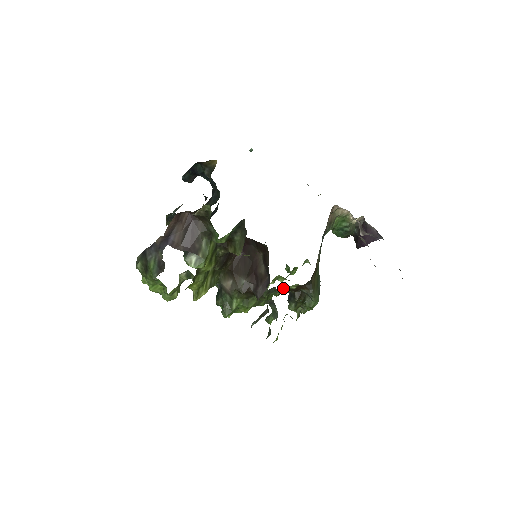
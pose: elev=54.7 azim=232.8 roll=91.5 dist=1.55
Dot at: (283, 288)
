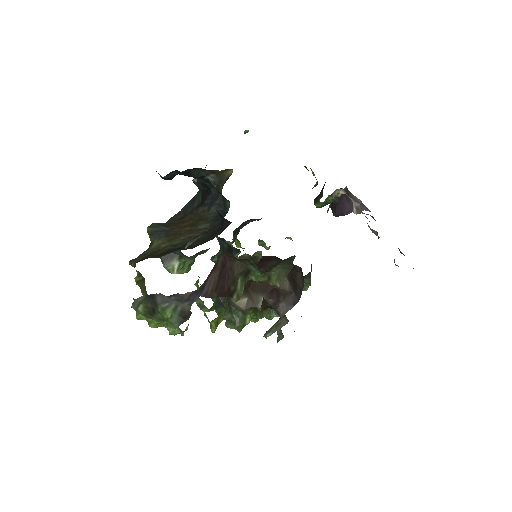
Dot at: occluded
